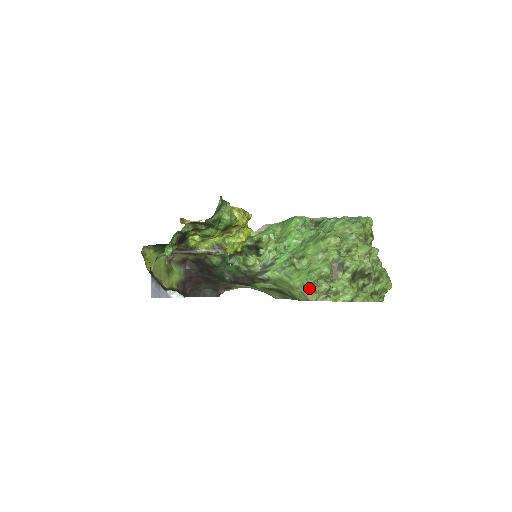
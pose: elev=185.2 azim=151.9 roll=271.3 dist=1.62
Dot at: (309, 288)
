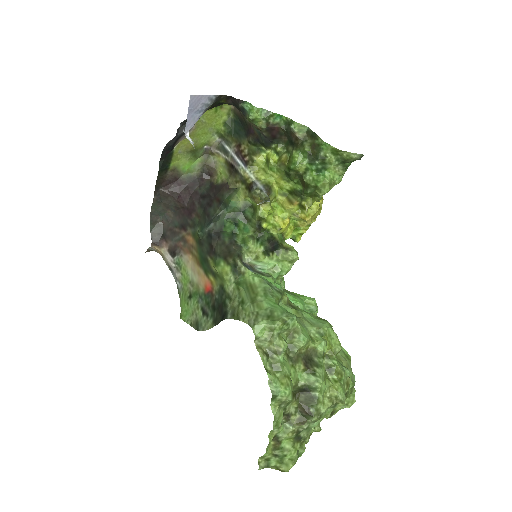
Dot at: (274, 318)
